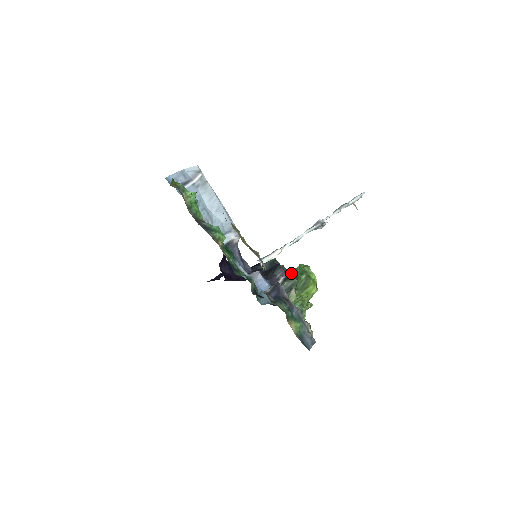
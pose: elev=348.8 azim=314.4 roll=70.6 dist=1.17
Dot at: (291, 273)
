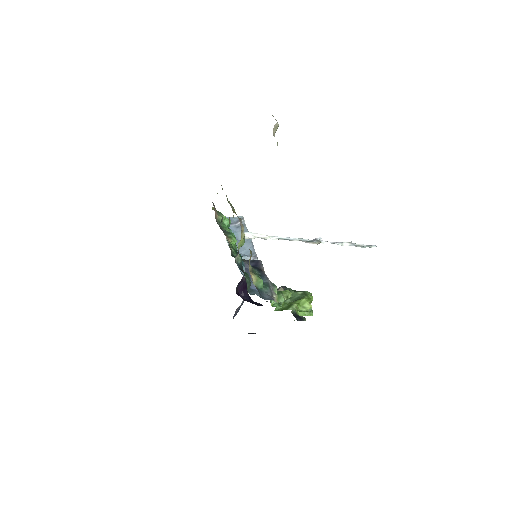
Dot at: occluded
